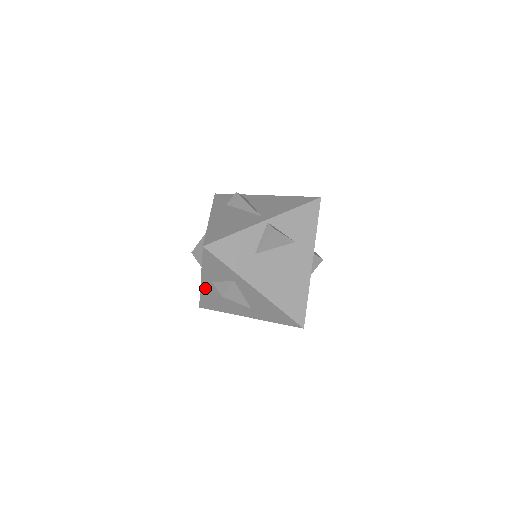
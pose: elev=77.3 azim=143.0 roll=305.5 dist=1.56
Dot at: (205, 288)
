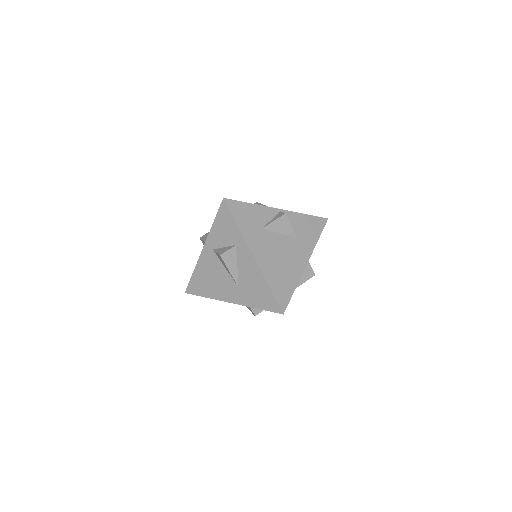
Dot at: (203, 260)
